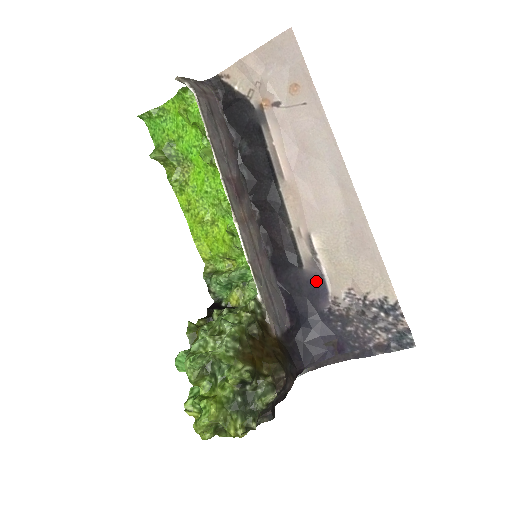
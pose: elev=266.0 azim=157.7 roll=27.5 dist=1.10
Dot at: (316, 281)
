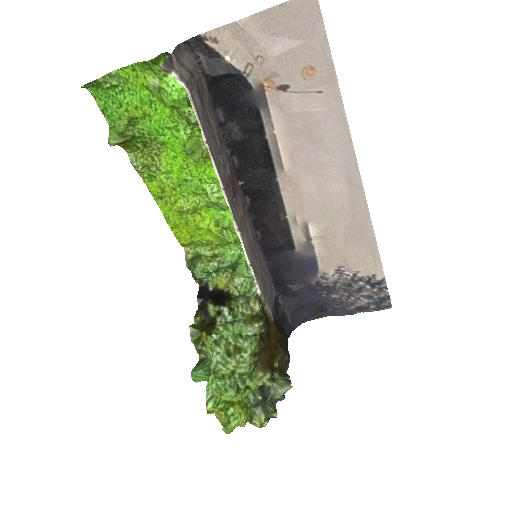
Dot at: (307, 261)
